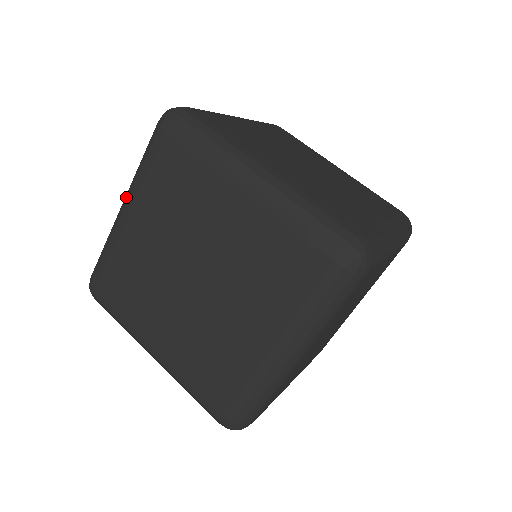
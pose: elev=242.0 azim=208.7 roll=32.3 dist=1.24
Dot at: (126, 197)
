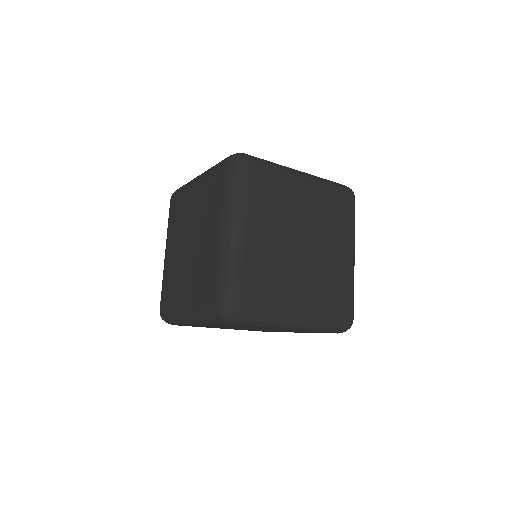
Dot at: occluded
